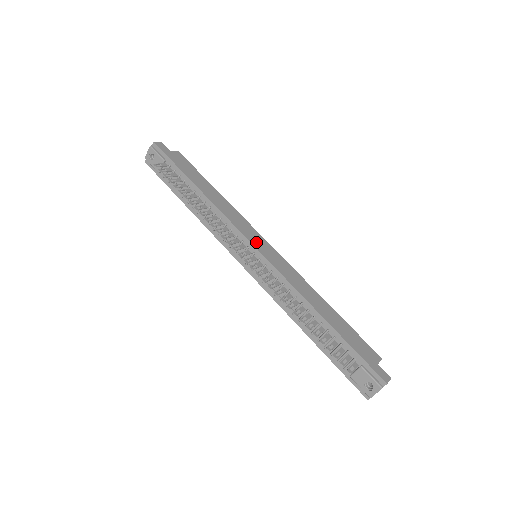
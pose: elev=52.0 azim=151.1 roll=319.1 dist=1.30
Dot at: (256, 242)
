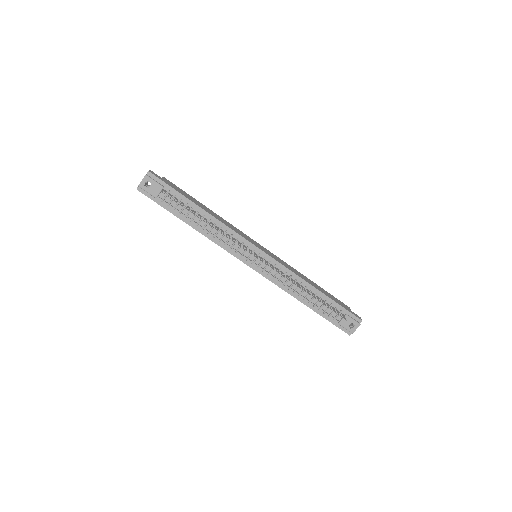
Dot at: (257, 245)
